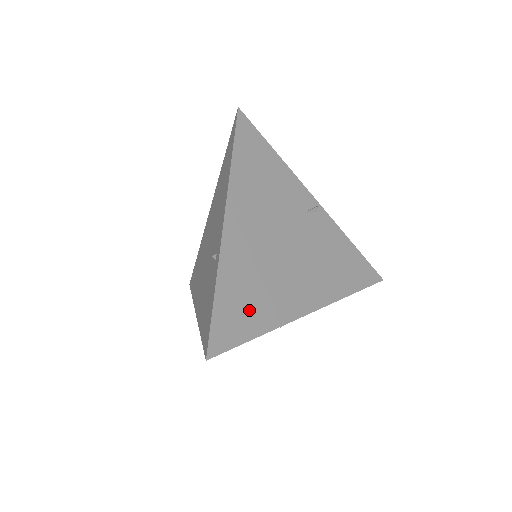
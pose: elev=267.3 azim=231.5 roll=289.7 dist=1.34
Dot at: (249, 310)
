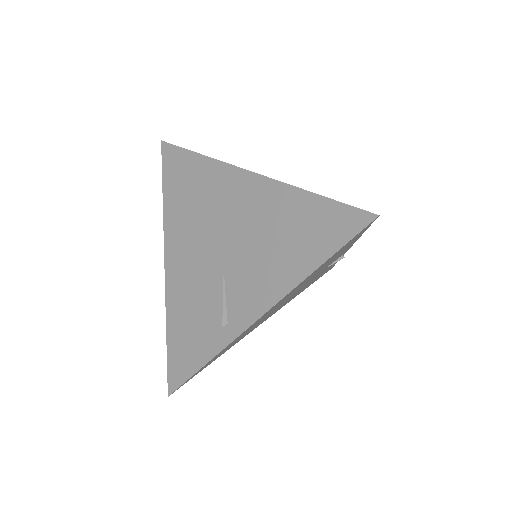
Dot at: occluded
